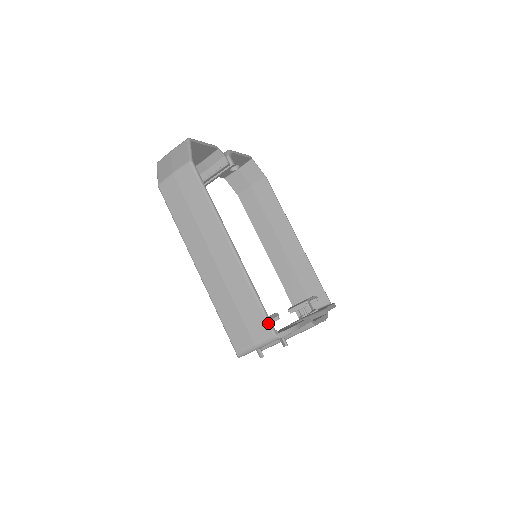
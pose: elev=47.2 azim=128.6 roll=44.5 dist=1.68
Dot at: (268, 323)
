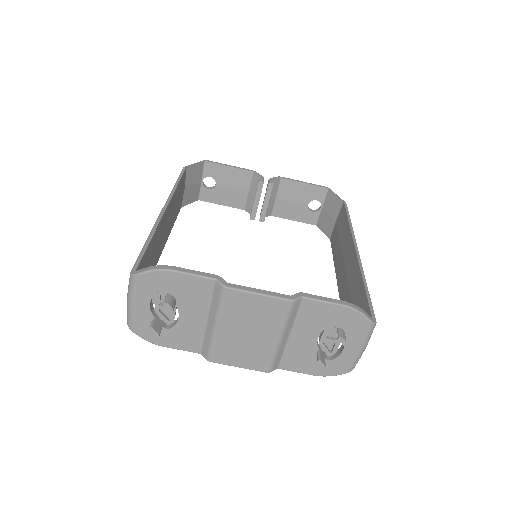
Dot at: (135, 263)
